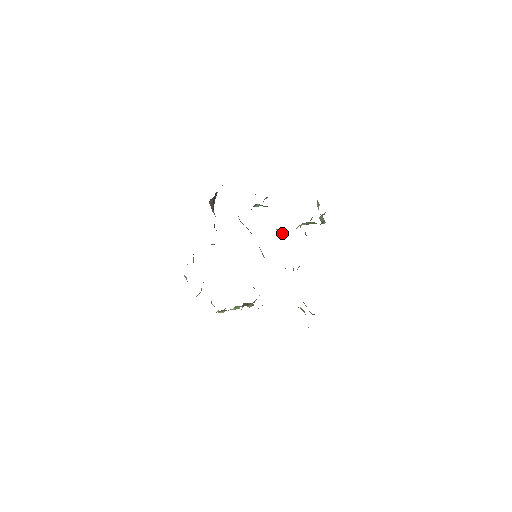
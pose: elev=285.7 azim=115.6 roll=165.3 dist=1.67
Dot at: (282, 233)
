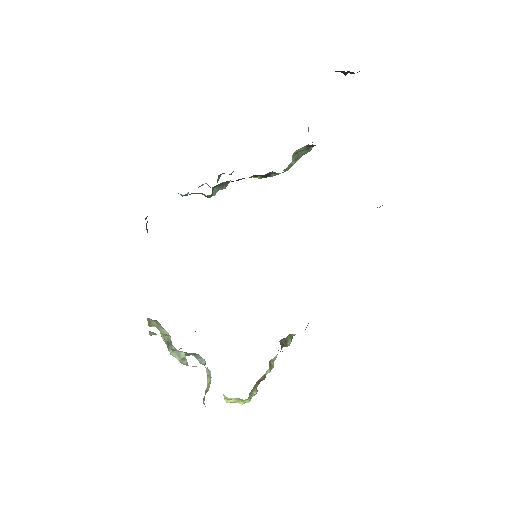
Dot at: occluded
